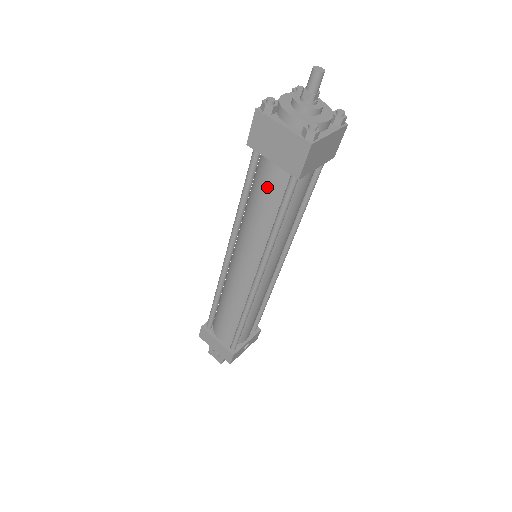
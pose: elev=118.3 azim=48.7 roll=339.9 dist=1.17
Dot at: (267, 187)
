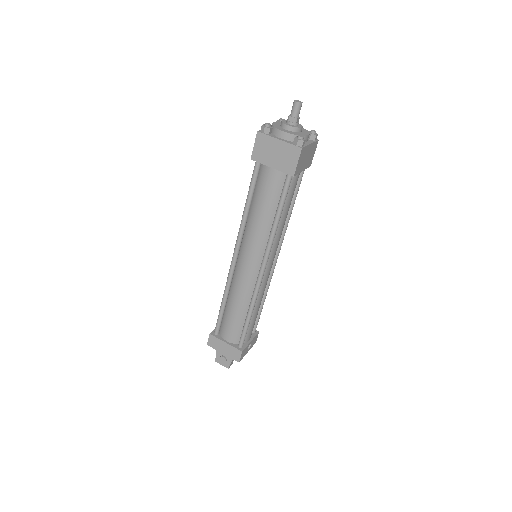
Dot at: (268, 189)
